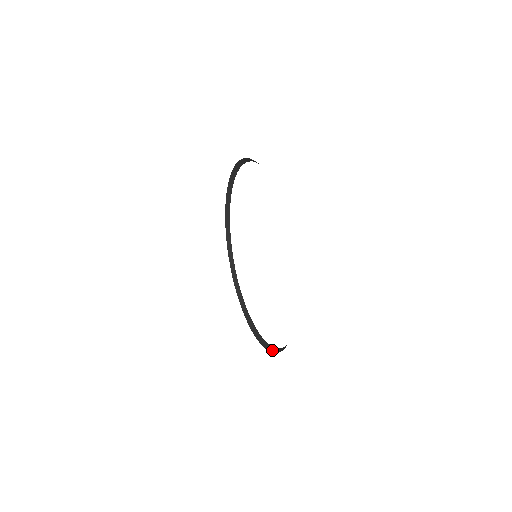
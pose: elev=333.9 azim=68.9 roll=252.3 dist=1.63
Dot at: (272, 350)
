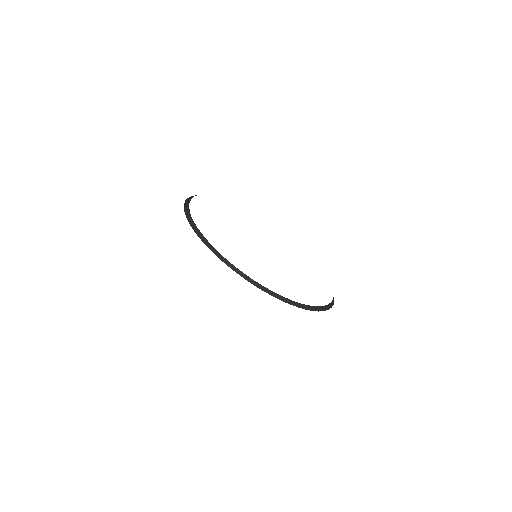
Dot at: (311, 309)
